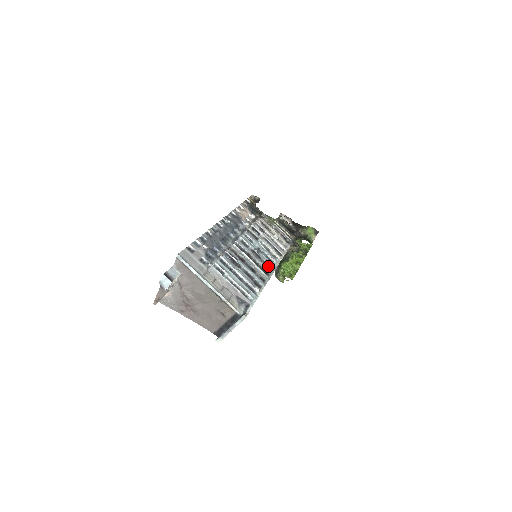
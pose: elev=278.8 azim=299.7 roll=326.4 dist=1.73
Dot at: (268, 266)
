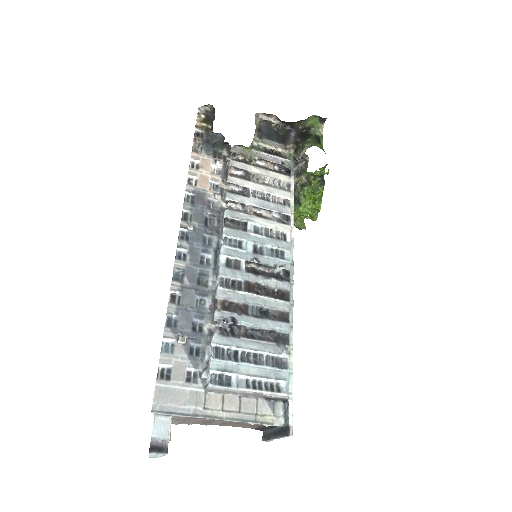
Dot at: (281, 268)
